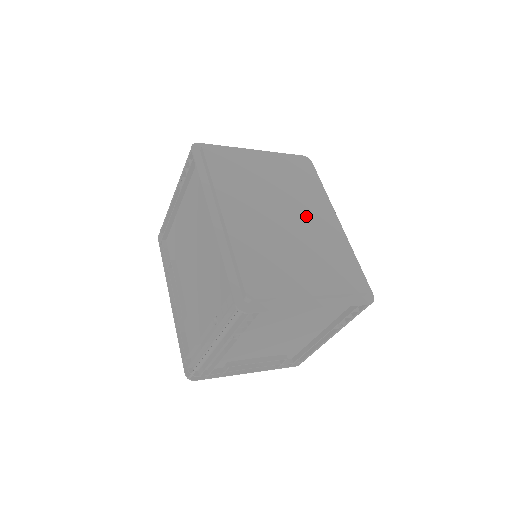
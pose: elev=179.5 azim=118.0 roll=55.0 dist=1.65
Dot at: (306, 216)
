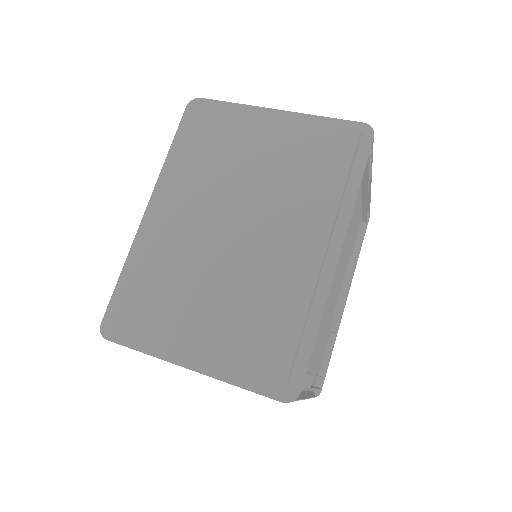
Dot at: (272, 235)
